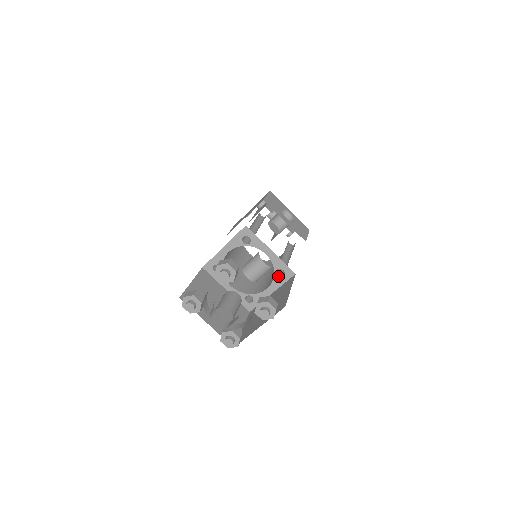
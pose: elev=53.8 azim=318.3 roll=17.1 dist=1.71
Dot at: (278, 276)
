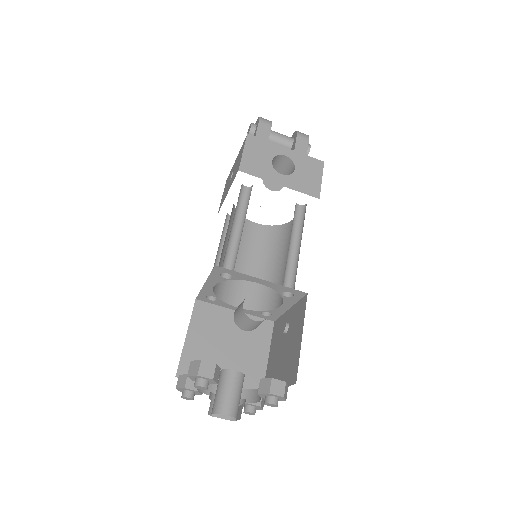
Dot at: (287, 297)
